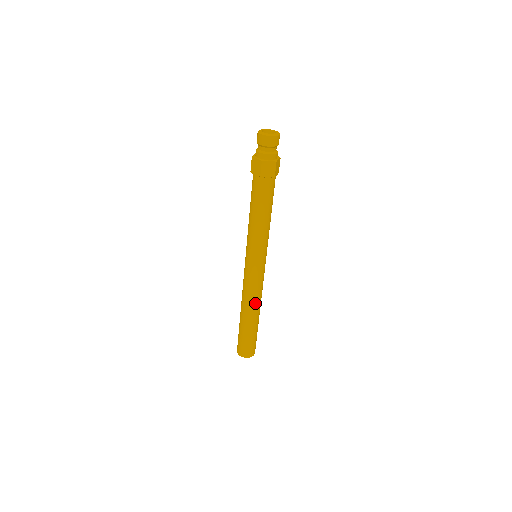
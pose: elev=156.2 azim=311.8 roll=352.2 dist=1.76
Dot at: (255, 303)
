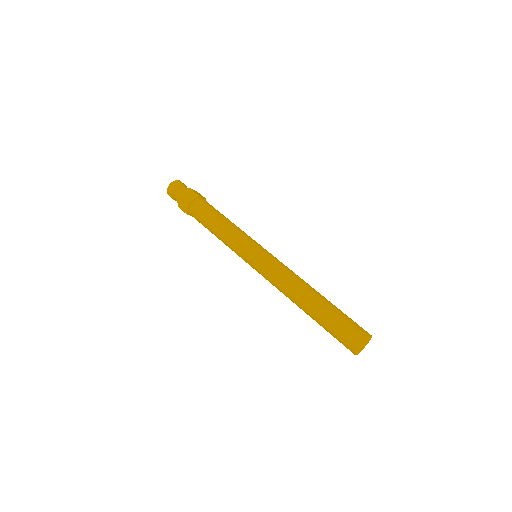
Dot at: (303, 281)
